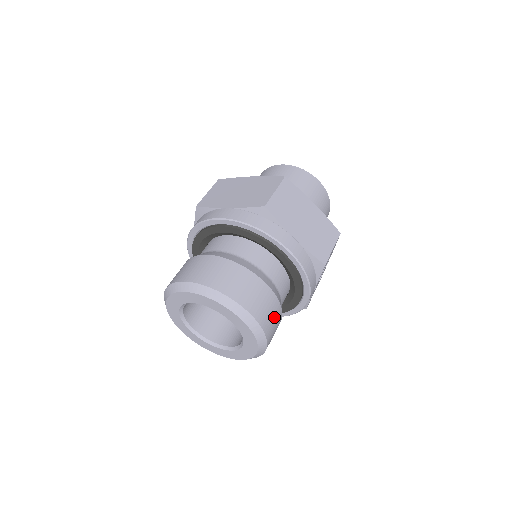
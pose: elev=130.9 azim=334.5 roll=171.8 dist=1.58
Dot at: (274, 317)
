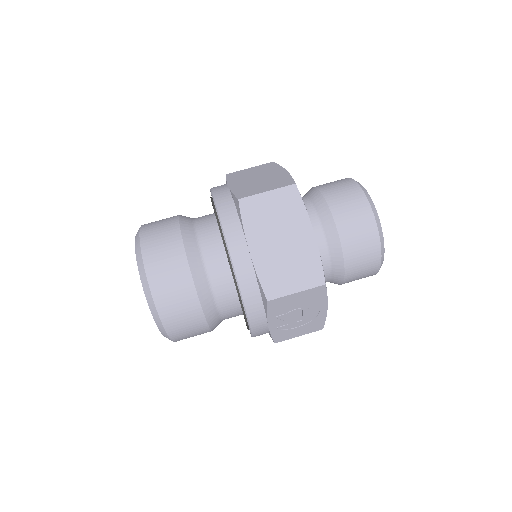
Dot at: (184, 312)
